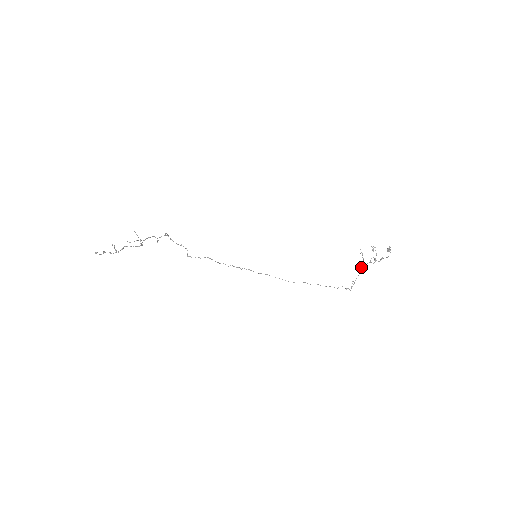
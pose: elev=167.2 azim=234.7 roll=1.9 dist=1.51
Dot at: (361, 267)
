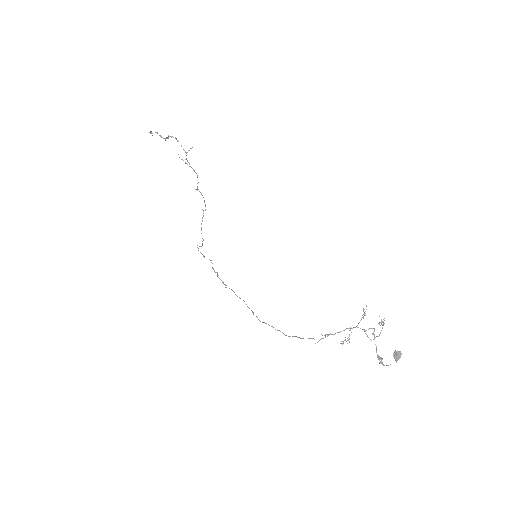
Dot at: occluded
